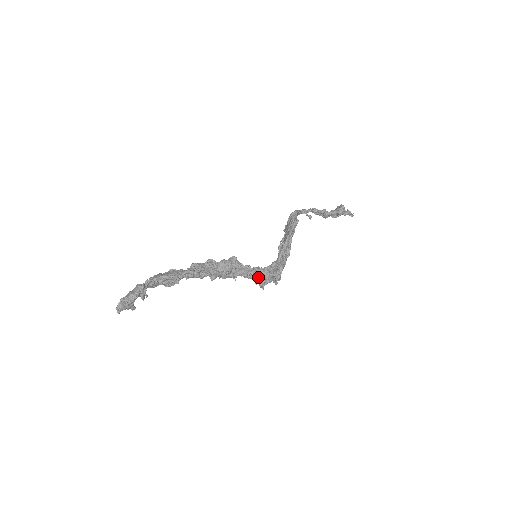
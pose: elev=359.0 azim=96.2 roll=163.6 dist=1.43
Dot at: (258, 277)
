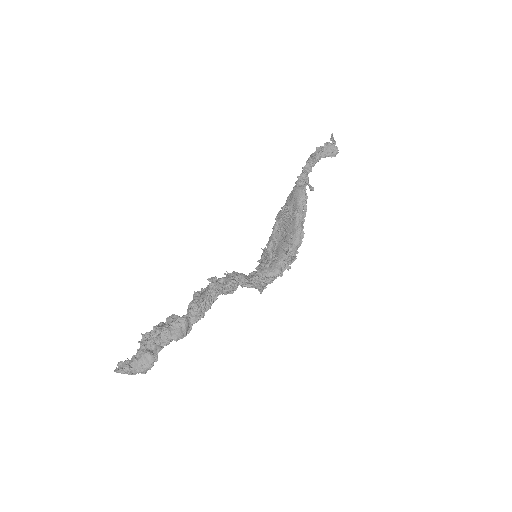
Dot at: (260, 287)
